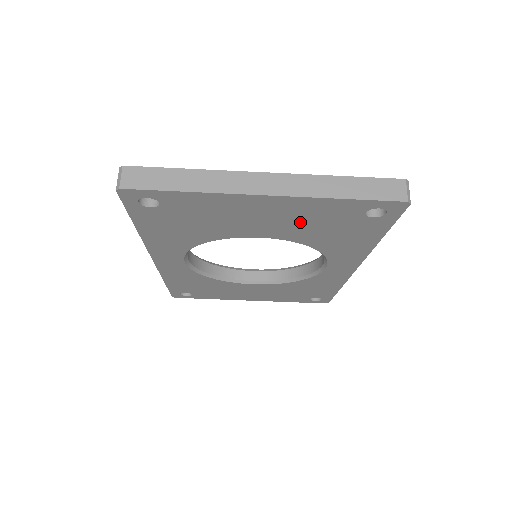
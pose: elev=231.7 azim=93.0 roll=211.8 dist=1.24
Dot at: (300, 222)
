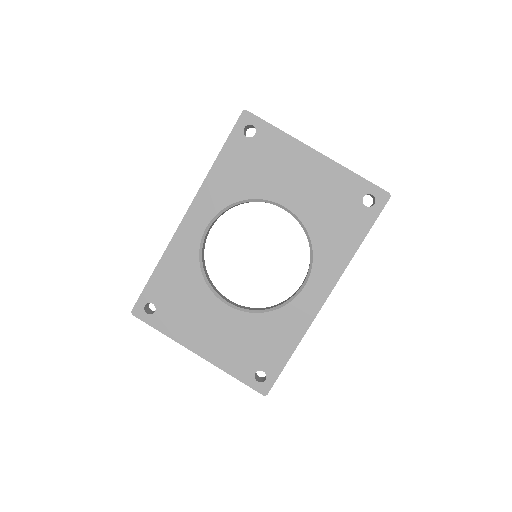
Dot at: (321, 194)
